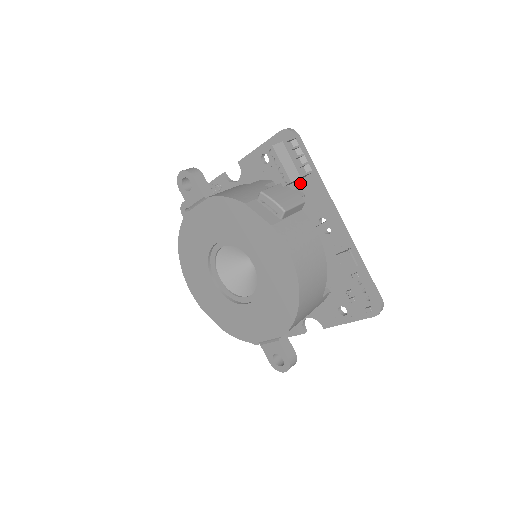
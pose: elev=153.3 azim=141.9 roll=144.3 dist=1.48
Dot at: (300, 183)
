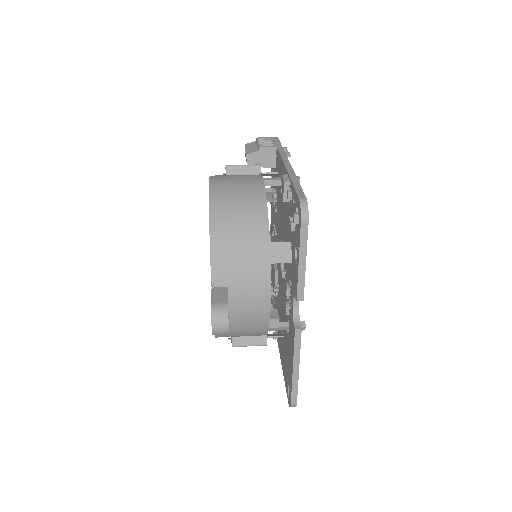
Dot at: (276, 167)
